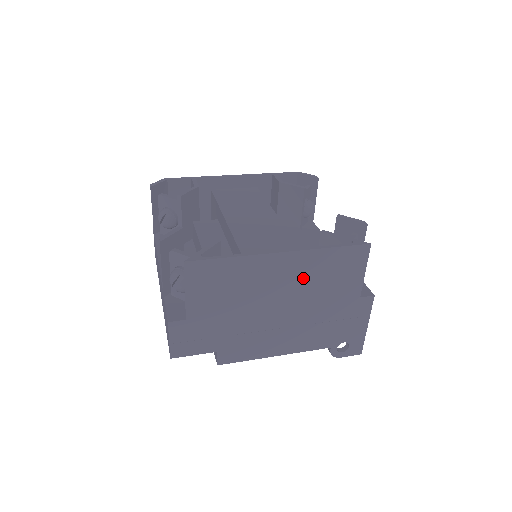
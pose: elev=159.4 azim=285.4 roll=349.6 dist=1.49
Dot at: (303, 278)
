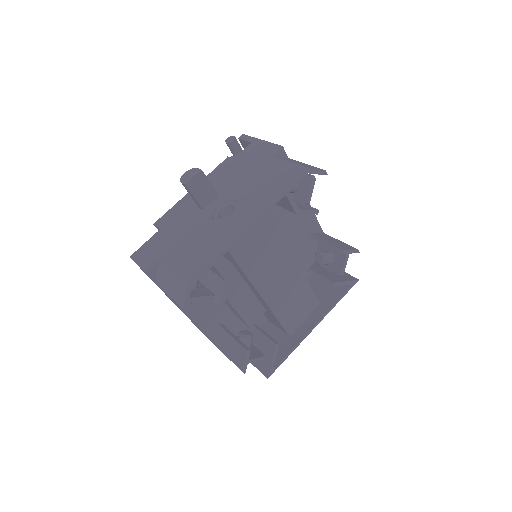
Dot at: occluded
